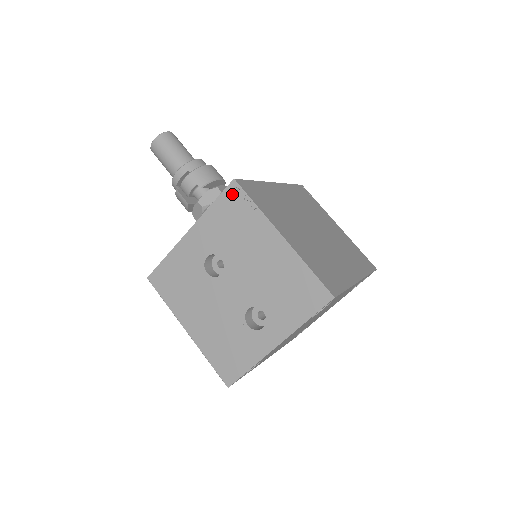
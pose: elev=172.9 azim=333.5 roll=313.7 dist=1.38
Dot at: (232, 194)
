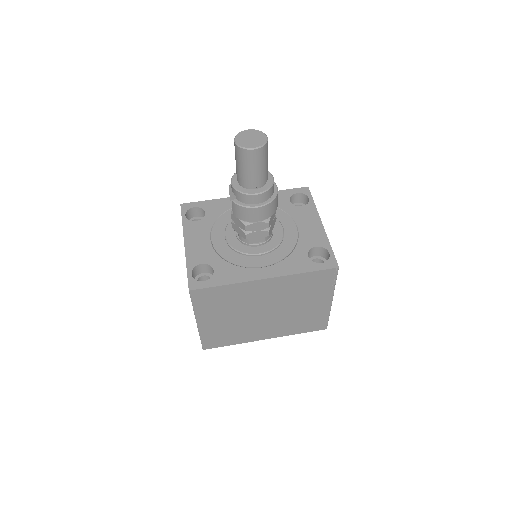
Dot at: occluded
